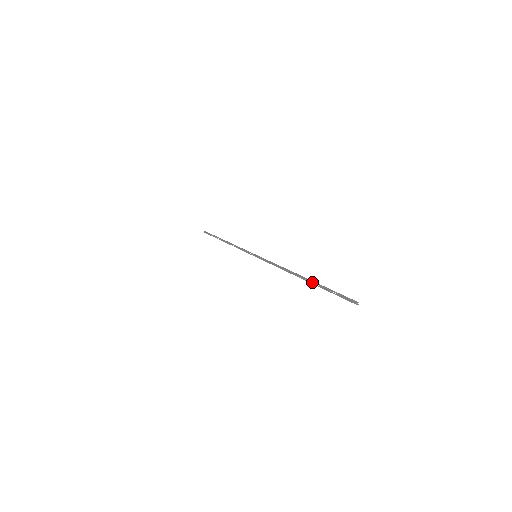
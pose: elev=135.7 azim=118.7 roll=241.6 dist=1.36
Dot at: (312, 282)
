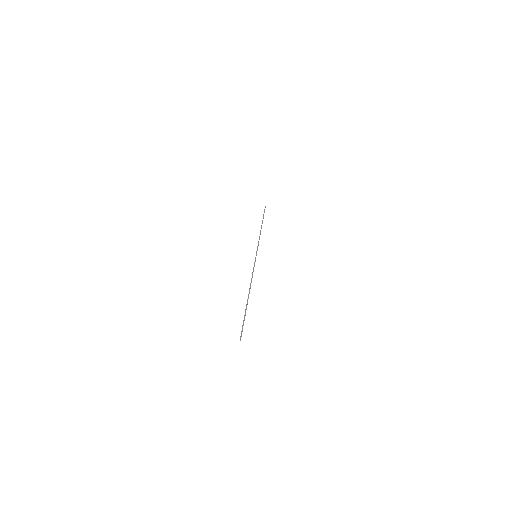
Dot at: (246, 304)
